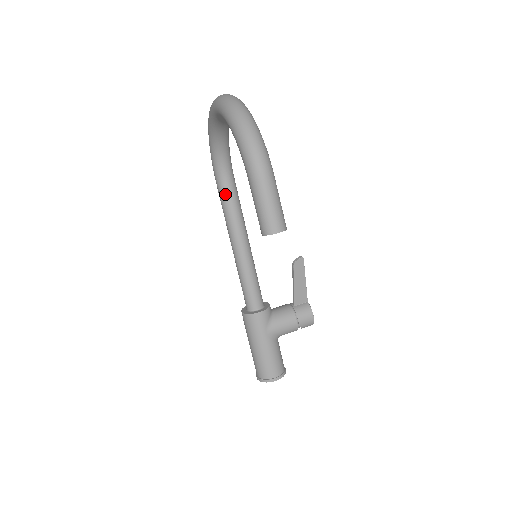
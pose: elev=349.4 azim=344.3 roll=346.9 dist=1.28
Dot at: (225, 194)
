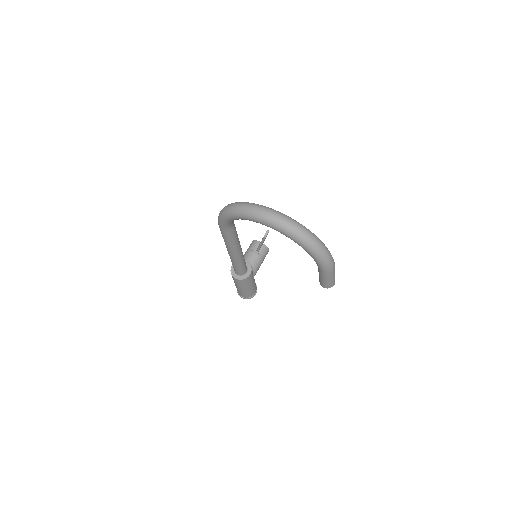
Dot at: (231, 235)
